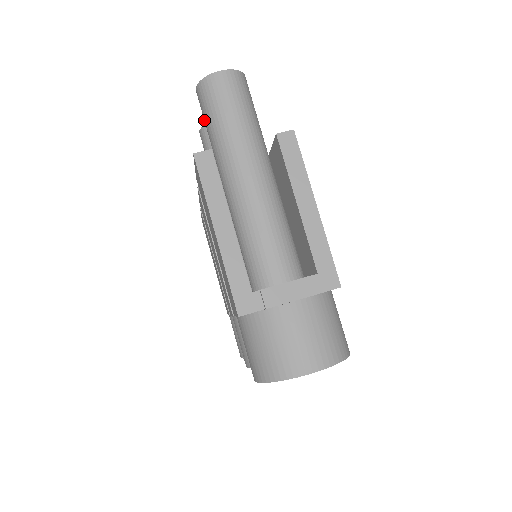
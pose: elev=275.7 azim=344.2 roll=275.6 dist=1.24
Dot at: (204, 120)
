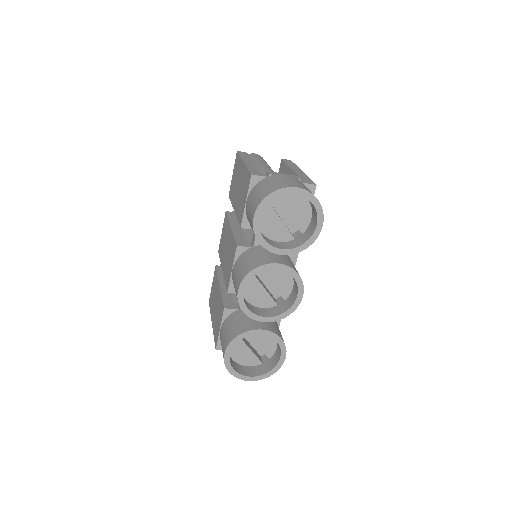
Dot at: occluded
